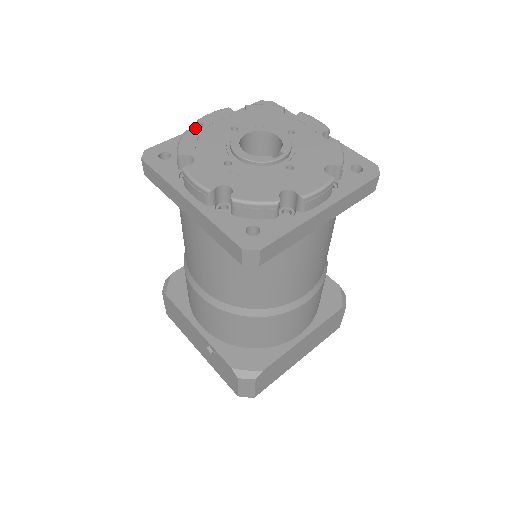
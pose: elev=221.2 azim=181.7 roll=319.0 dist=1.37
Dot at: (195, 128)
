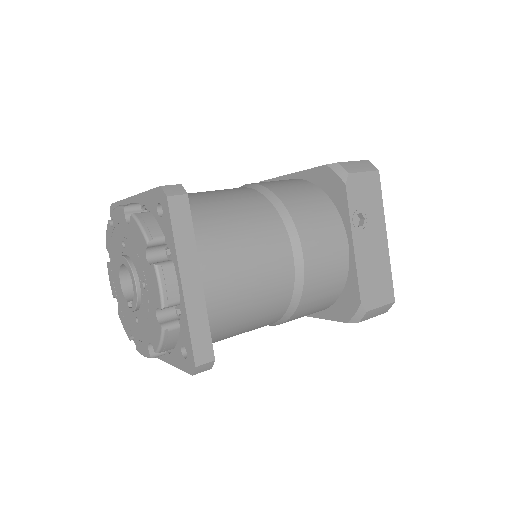
Dot at: (127, 198)
